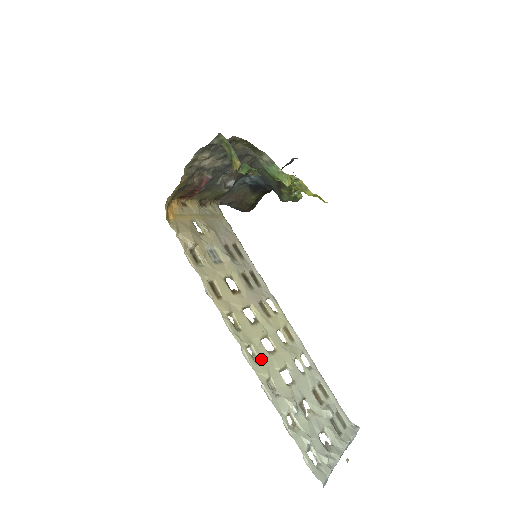
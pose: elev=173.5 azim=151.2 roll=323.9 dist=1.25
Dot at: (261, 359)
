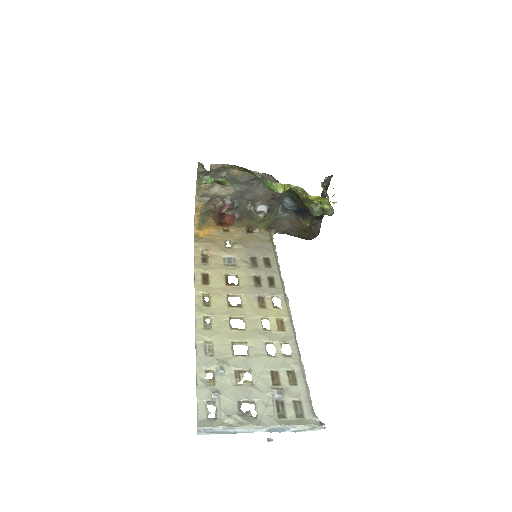
Dot at: (215, 328)
